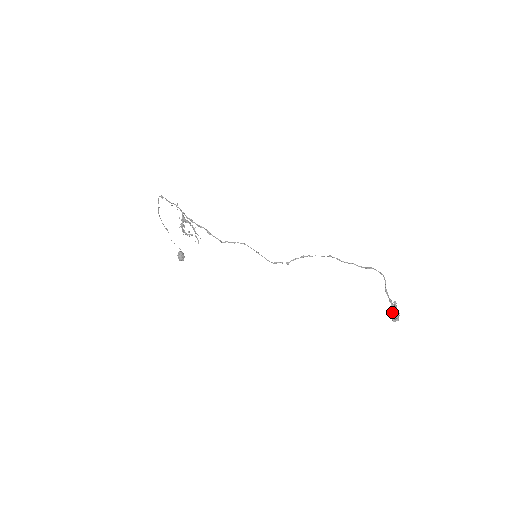
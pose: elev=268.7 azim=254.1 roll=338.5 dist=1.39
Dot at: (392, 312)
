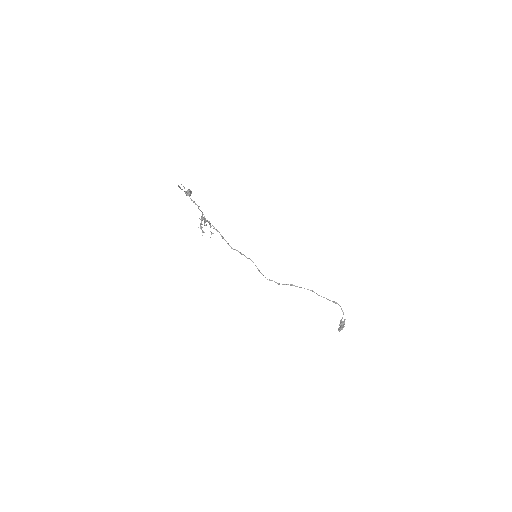
Dot at: (340, 323)
